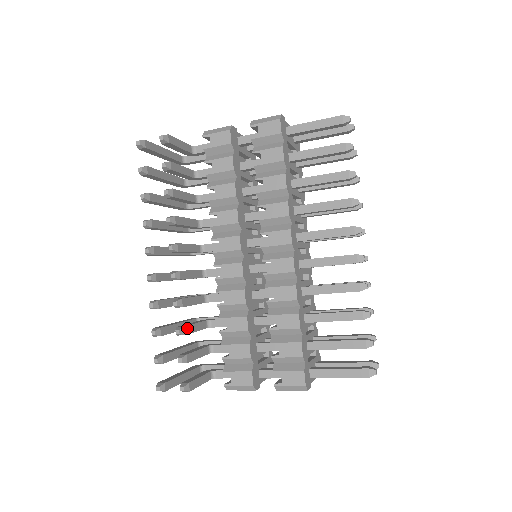
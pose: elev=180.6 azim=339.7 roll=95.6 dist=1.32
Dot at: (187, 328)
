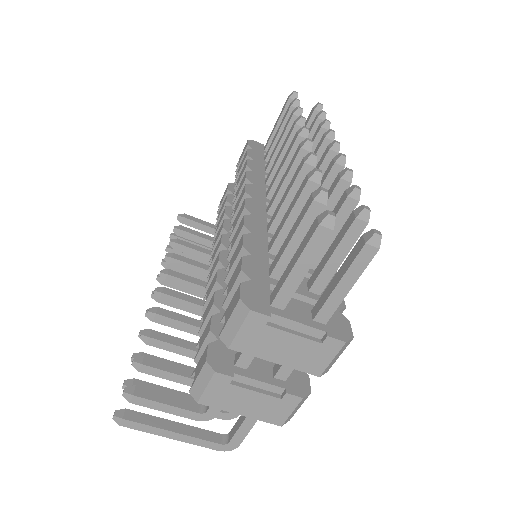
Dot at: (158, 334)
